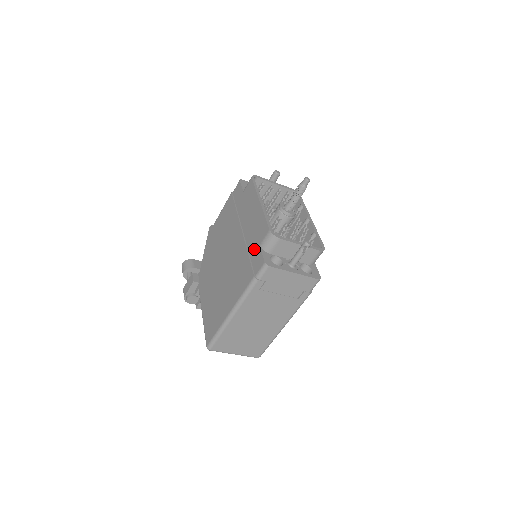
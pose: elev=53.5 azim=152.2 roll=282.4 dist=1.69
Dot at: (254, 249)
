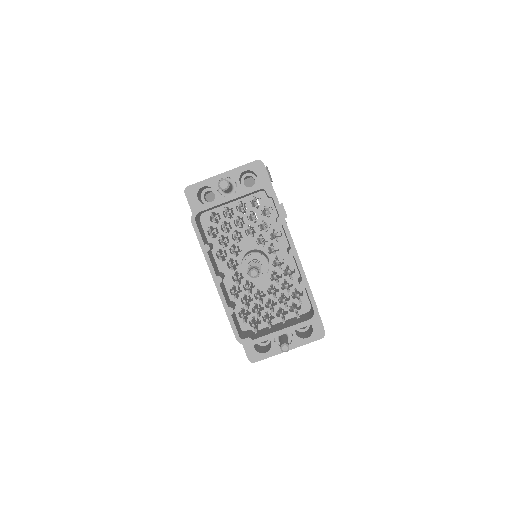
Dot at: occluded
